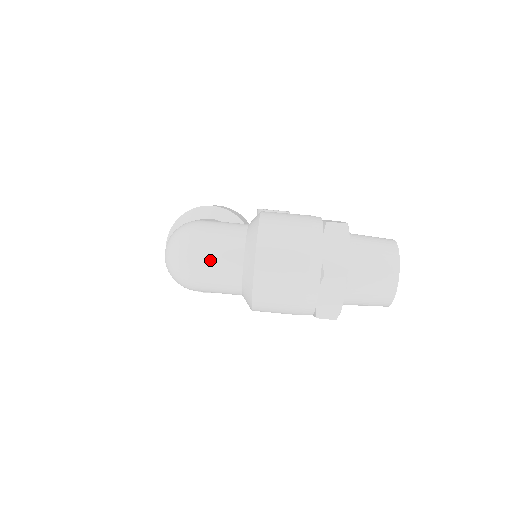
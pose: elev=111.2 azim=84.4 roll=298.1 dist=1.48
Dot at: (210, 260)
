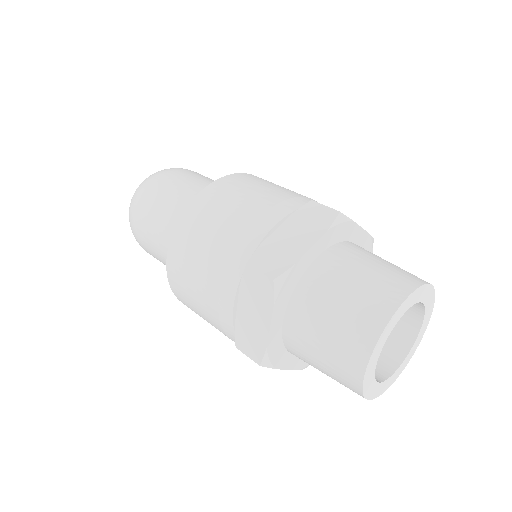
Dot at: (155, 205)
